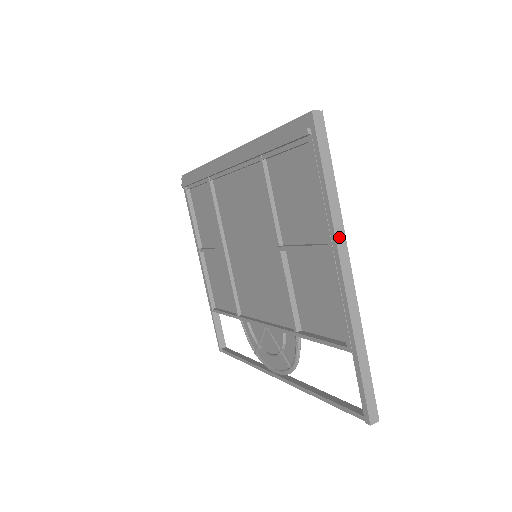
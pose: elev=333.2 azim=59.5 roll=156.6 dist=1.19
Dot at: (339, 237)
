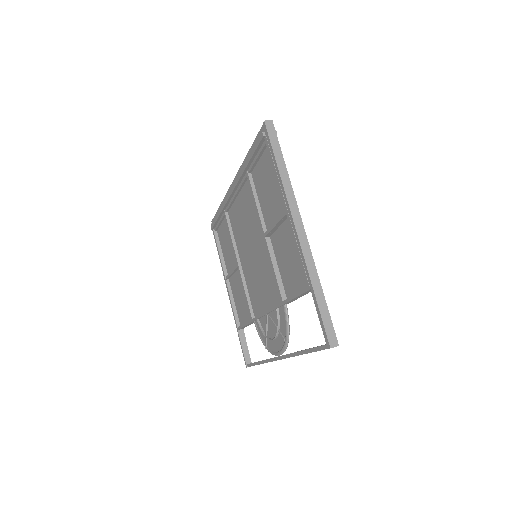
Dot at: (291, 201)
